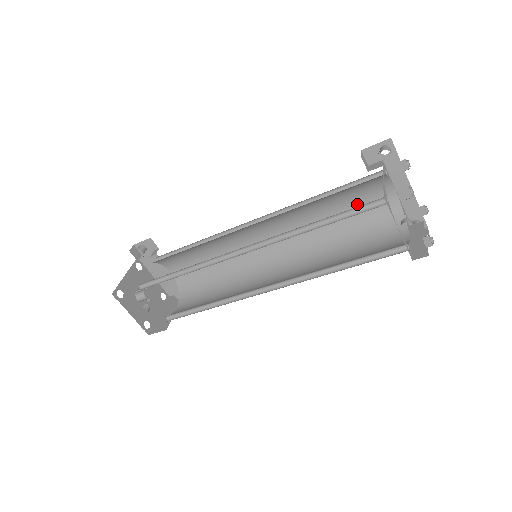
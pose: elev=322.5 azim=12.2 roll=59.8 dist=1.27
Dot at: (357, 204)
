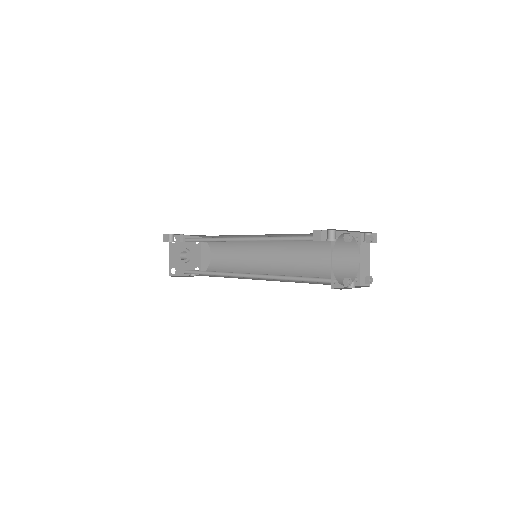
Dot at: occluded
